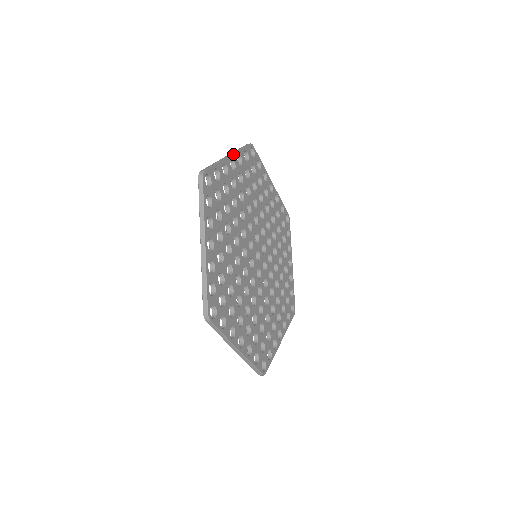
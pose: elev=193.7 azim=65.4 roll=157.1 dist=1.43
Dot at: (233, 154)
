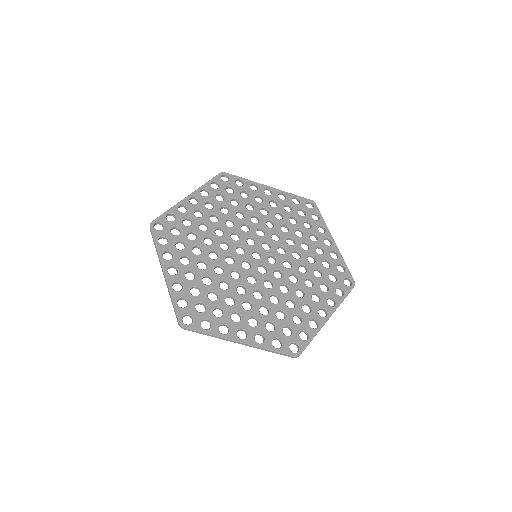
Dot at: (193, 193)
